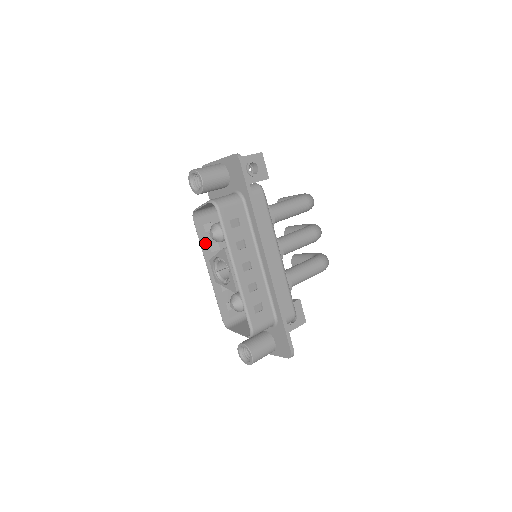
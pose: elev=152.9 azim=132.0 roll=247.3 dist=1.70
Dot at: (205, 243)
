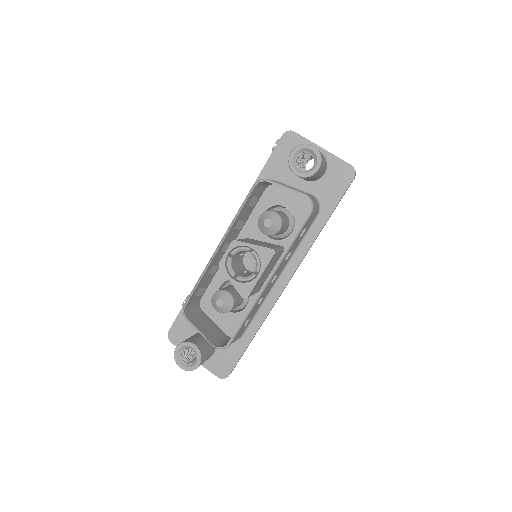
Dot at: (240, 216)
